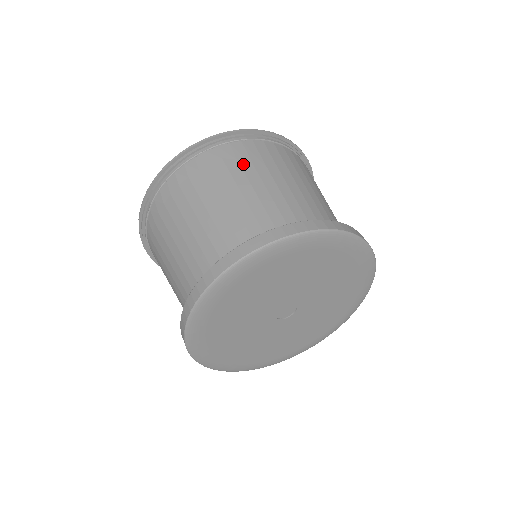
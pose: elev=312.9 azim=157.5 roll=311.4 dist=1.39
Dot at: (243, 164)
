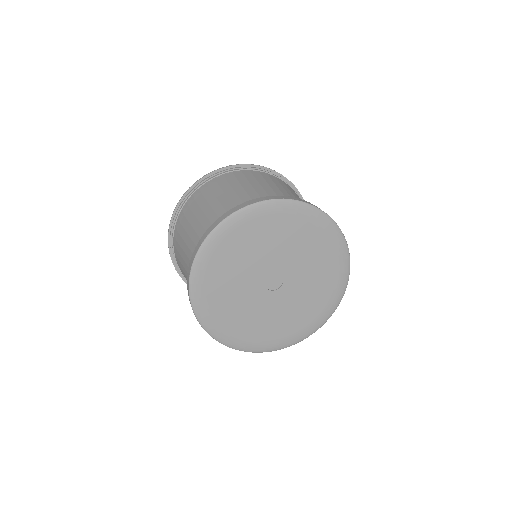
Dot at: (231, 182)
